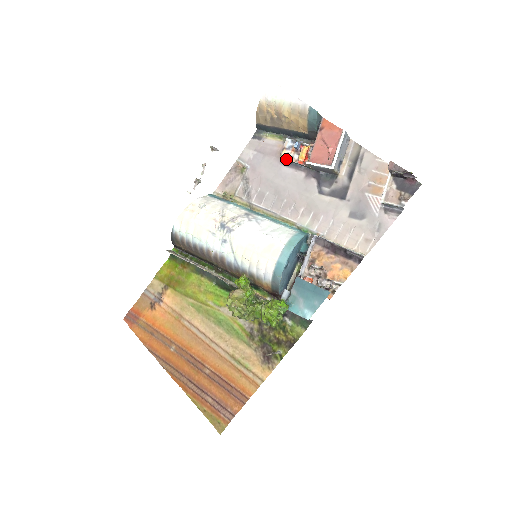
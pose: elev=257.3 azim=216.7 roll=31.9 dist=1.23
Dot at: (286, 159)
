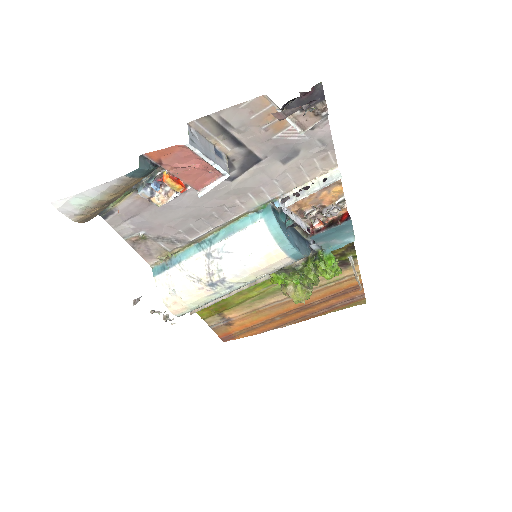
Dot at: (166, 202)
